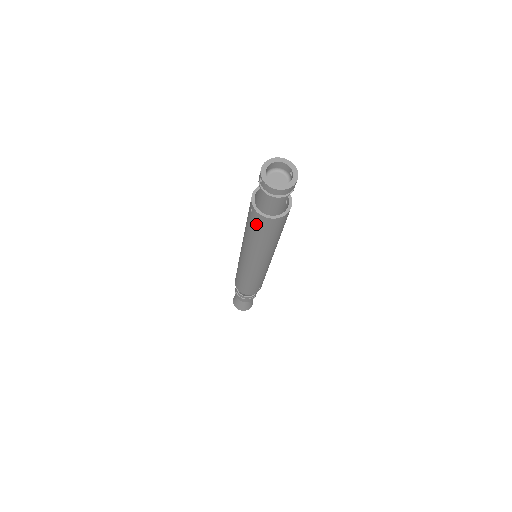
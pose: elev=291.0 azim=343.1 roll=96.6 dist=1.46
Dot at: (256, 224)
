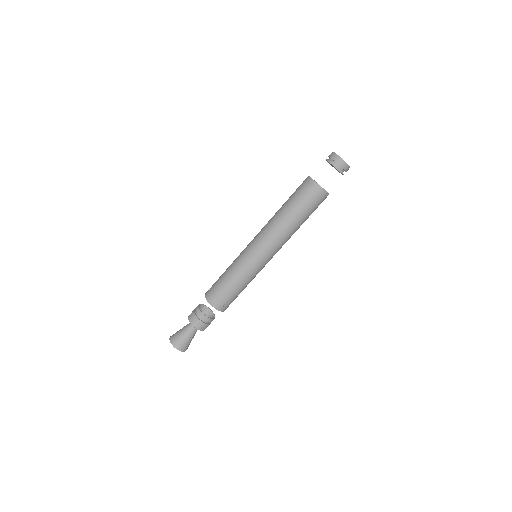
Dot at: (301, 190)
